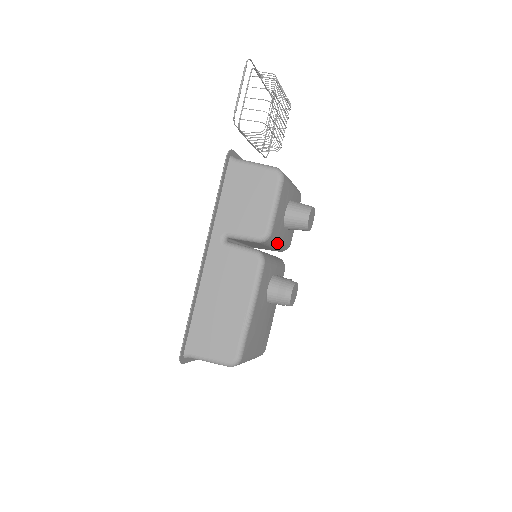
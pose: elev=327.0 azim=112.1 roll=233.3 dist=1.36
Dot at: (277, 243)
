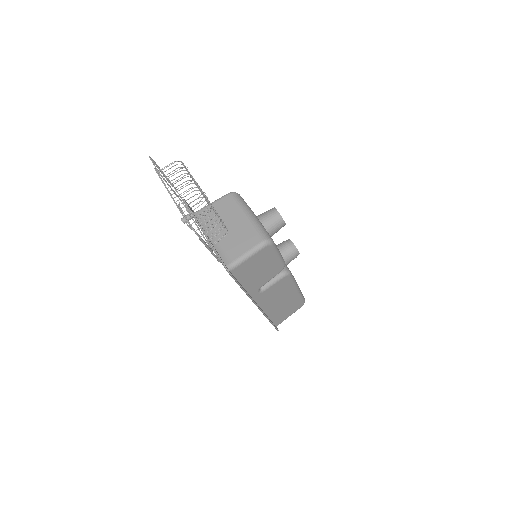
Dot at: occluded
